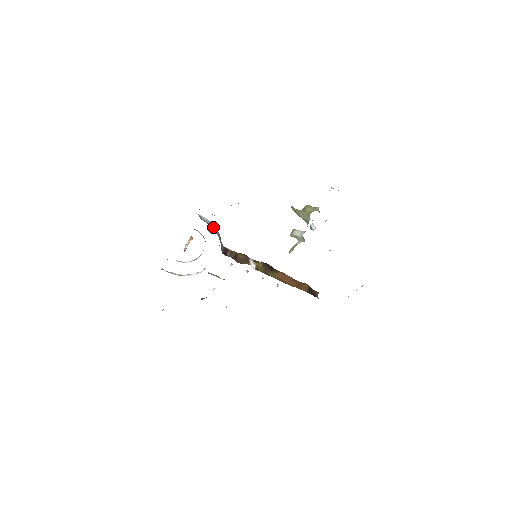
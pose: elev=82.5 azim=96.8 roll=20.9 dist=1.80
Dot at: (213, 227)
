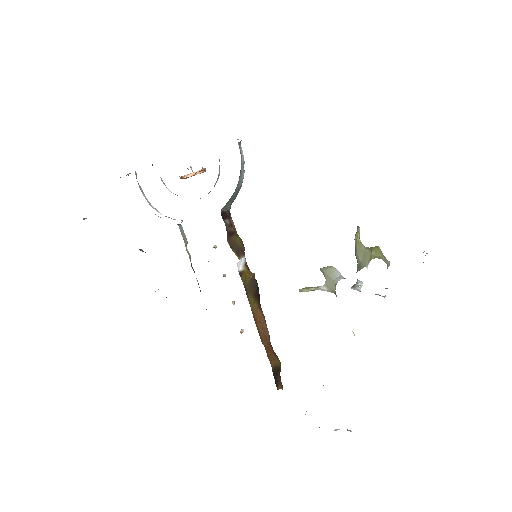
Dot at: (242, 170)
